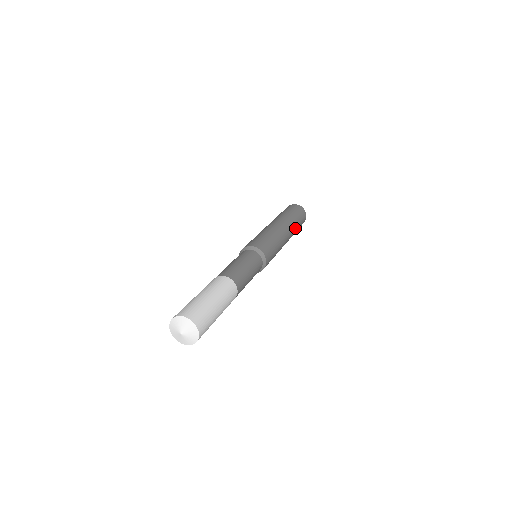
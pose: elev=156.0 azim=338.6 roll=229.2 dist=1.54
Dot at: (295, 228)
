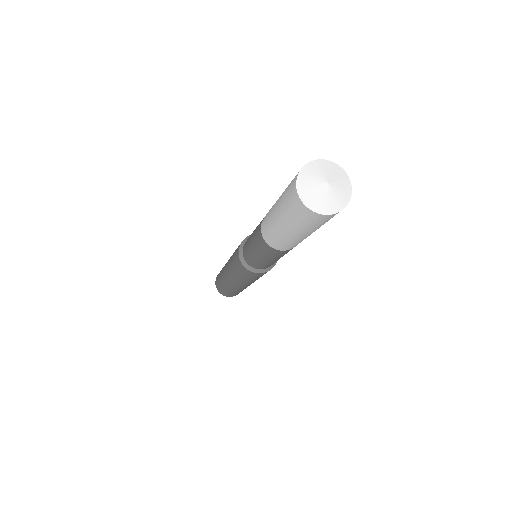
Dot at: occluded
